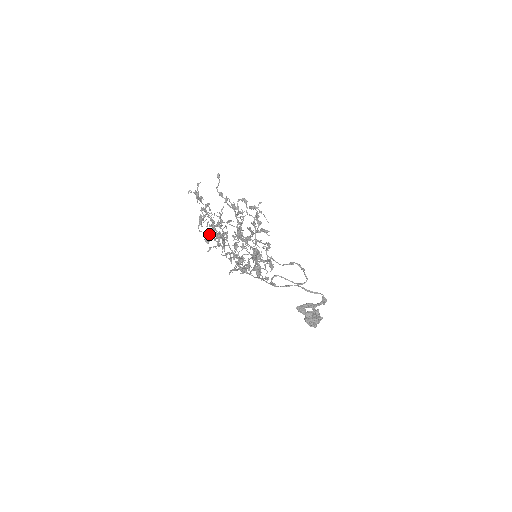
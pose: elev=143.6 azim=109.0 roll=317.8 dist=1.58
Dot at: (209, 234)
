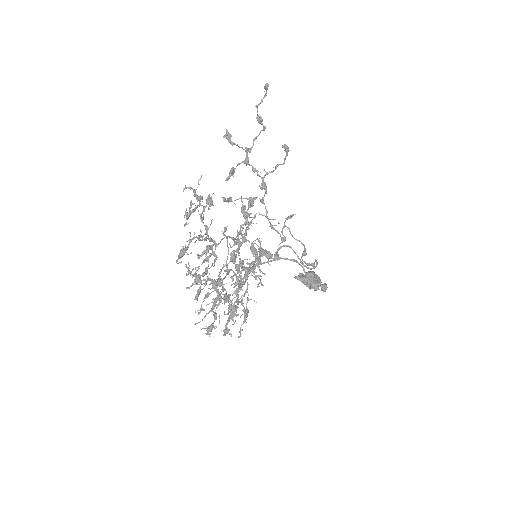
Dot at: (188, 271)
